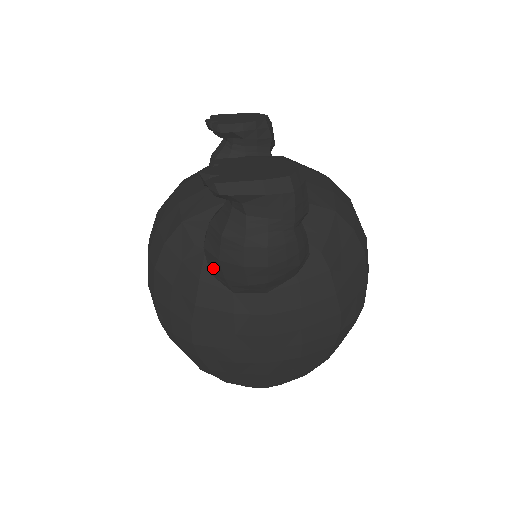
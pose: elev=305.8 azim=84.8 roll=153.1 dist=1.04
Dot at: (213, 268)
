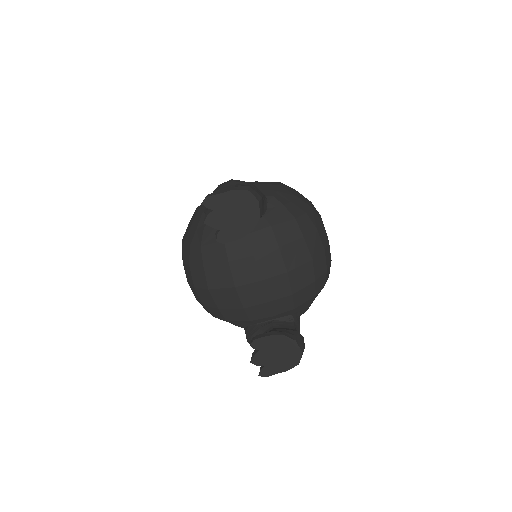
Dot at: occluded
